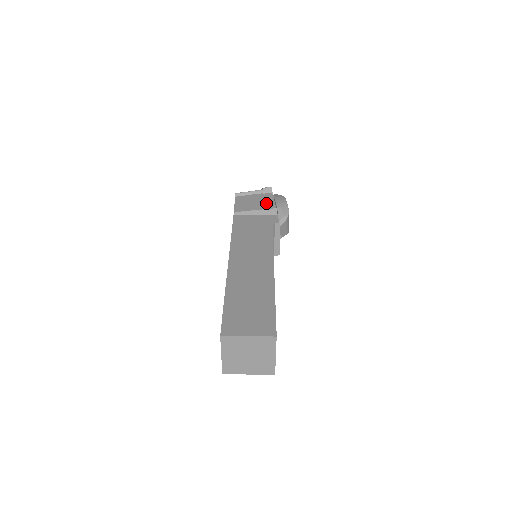
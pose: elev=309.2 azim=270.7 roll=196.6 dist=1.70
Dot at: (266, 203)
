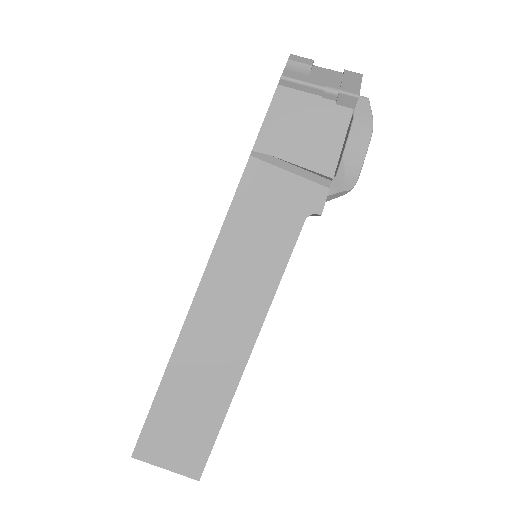
Dot at: (323, 148)
